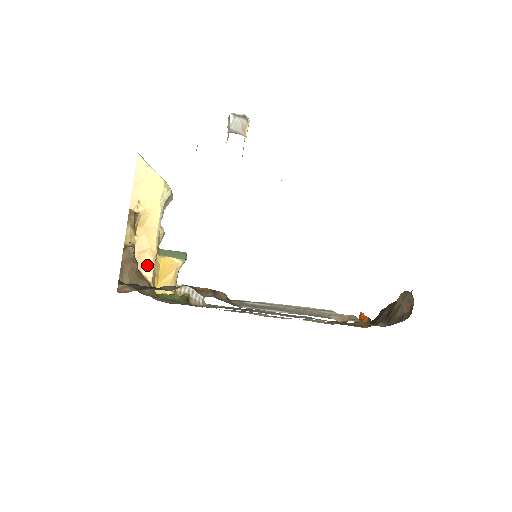
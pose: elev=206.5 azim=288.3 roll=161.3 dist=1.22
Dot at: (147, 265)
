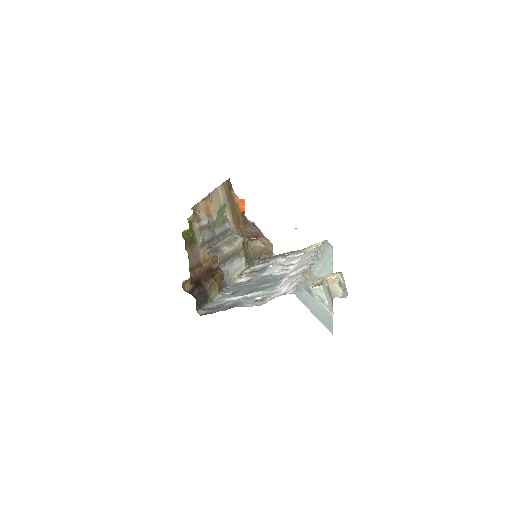
Dot at: occluded
